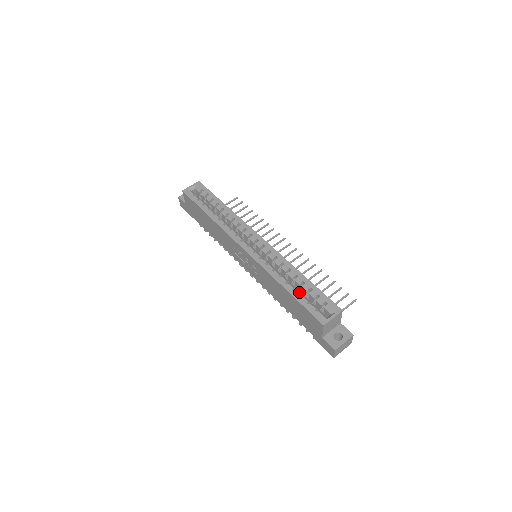
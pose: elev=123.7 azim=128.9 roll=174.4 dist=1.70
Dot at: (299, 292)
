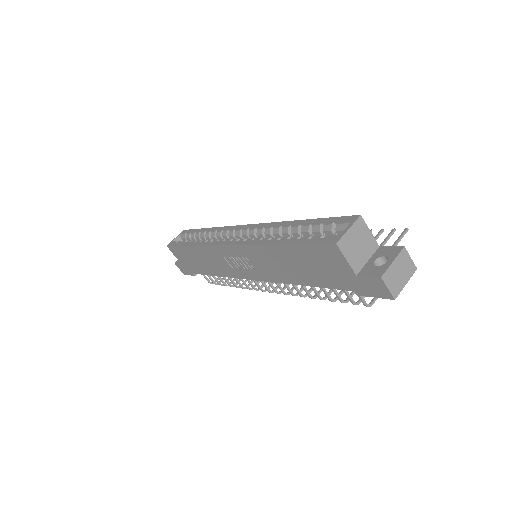
Dot at: (296, 237)
